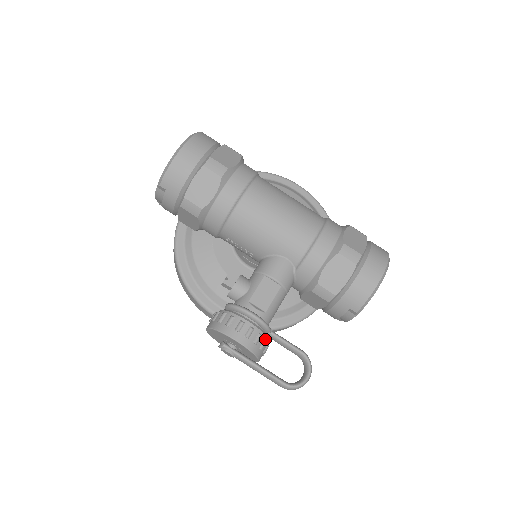
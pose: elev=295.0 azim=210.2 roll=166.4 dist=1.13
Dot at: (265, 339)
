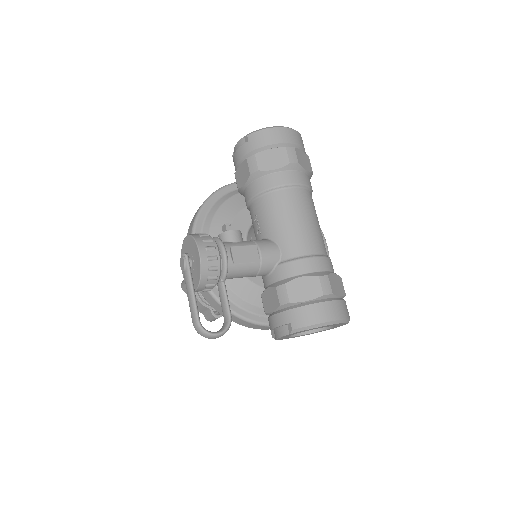
Dot at: (217, 276)
